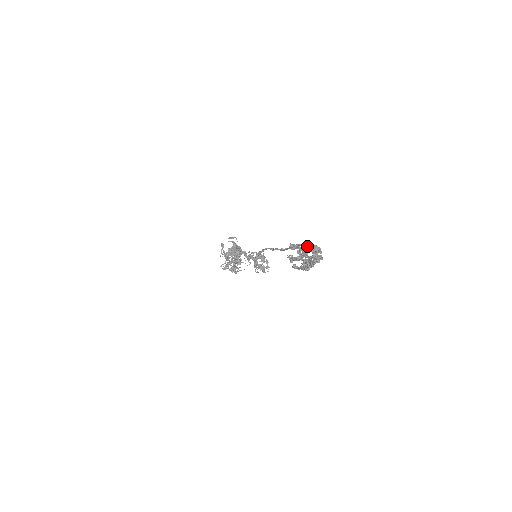
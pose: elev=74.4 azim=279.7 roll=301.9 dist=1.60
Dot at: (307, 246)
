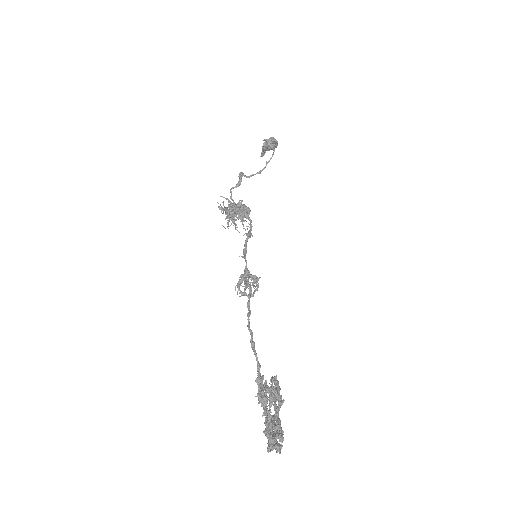
Dot at: (270, 436)
